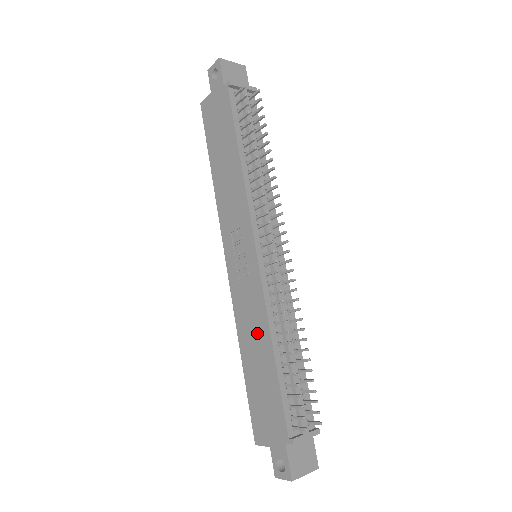
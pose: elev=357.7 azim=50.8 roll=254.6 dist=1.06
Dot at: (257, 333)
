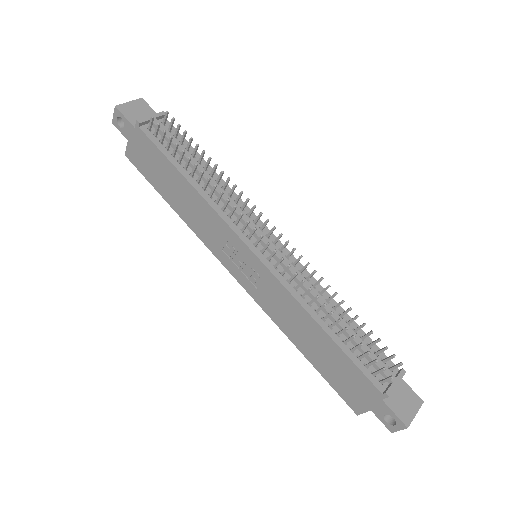
Dot at: (299, 321)
